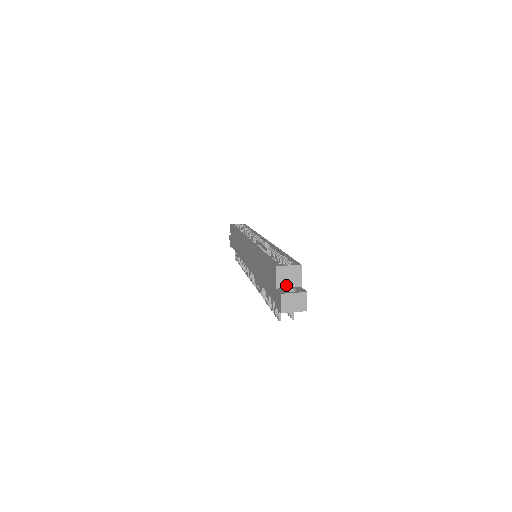
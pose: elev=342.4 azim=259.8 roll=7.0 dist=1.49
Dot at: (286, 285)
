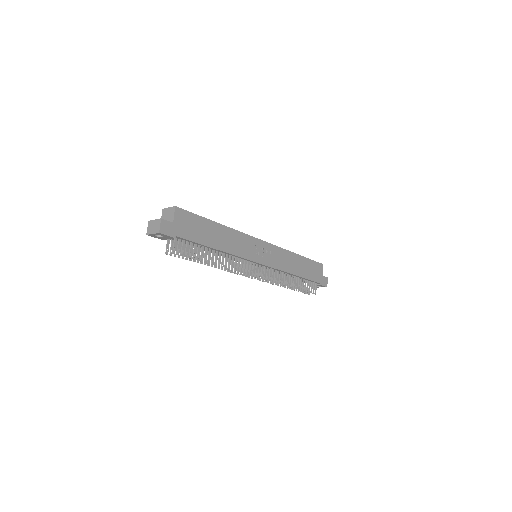
Dot at: occluded
